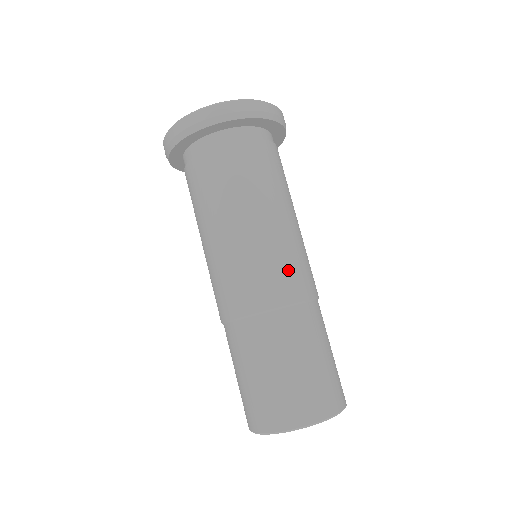
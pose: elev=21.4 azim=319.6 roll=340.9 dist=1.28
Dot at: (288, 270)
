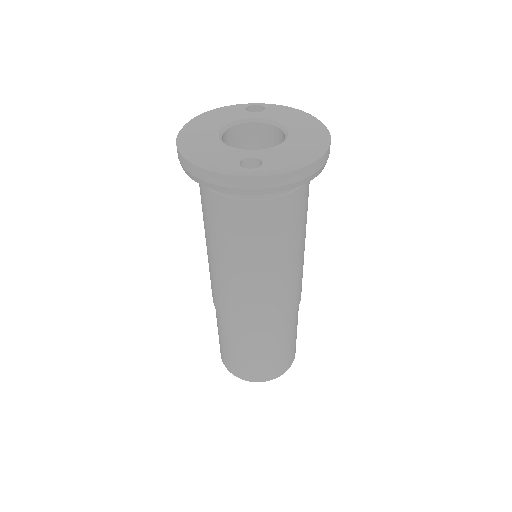
Dot at: occluded
